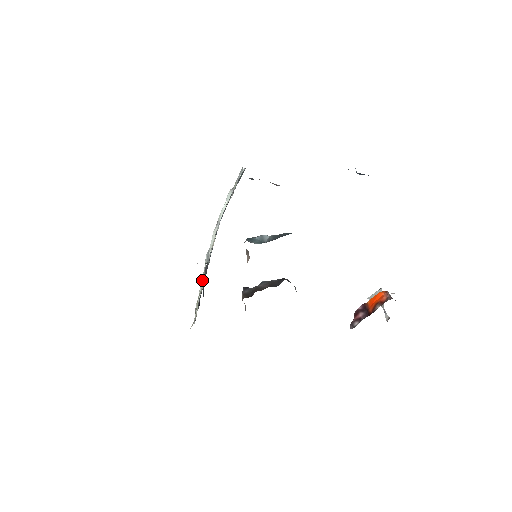
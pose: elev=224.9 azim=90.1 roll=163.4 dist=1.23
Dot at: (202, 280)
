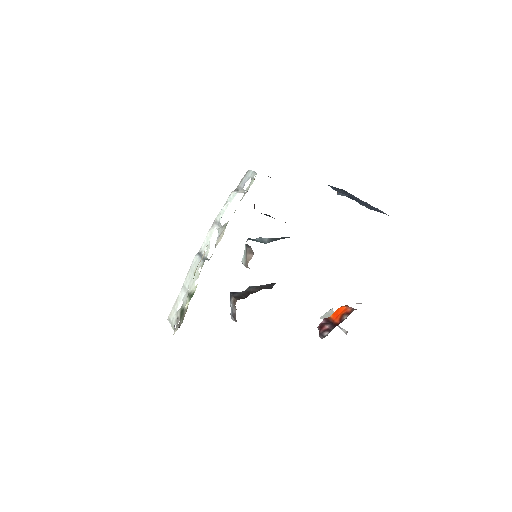
Dot at: (185, 284)
